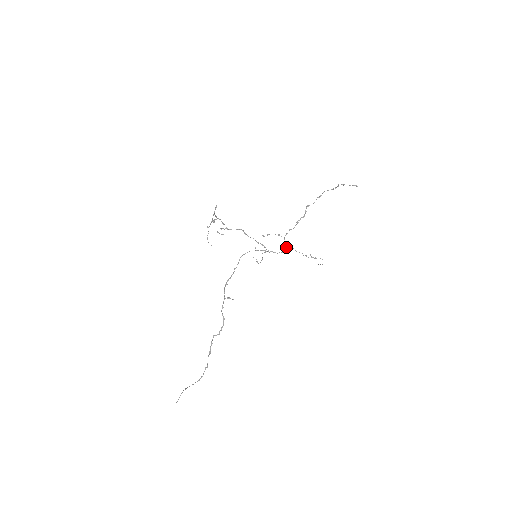
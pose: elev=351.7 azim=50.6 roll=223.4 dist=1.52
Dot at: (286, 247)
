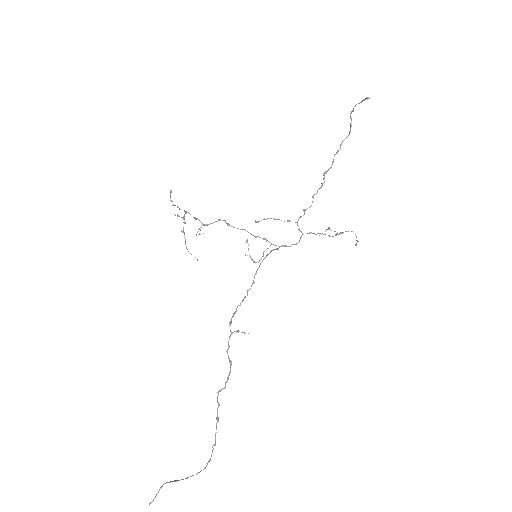
Dot at: occluded
